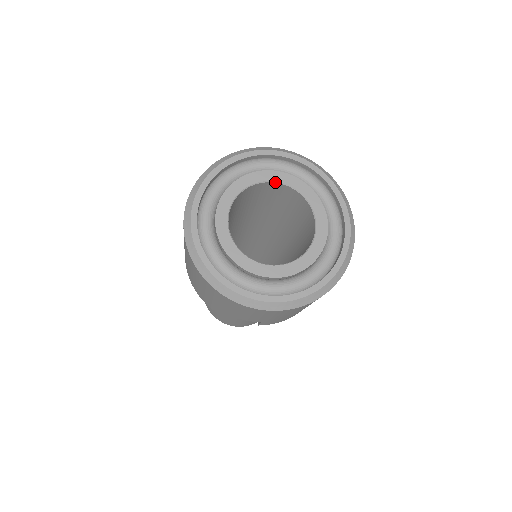
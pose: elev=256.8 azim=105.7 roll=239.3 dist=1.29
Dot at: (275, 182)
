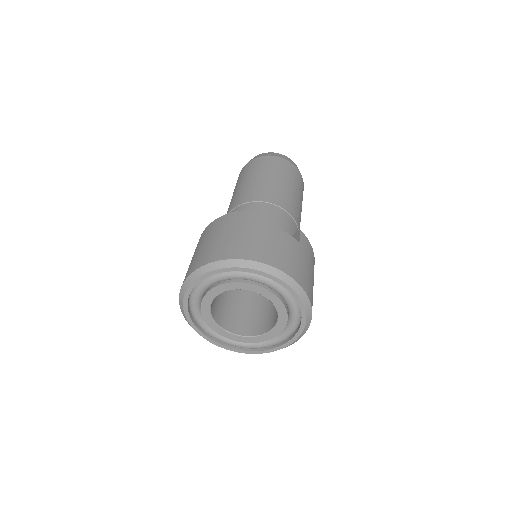
Dot at: occluded
